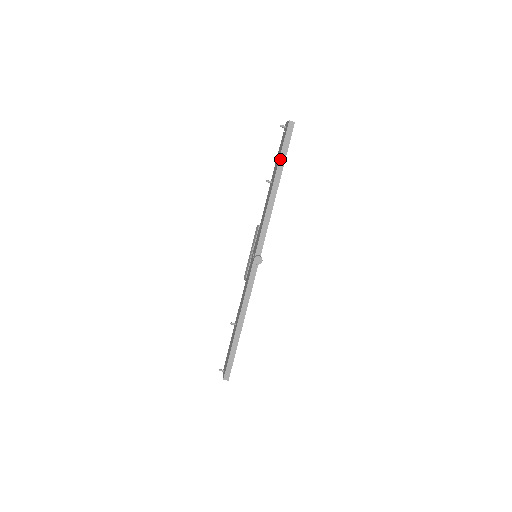
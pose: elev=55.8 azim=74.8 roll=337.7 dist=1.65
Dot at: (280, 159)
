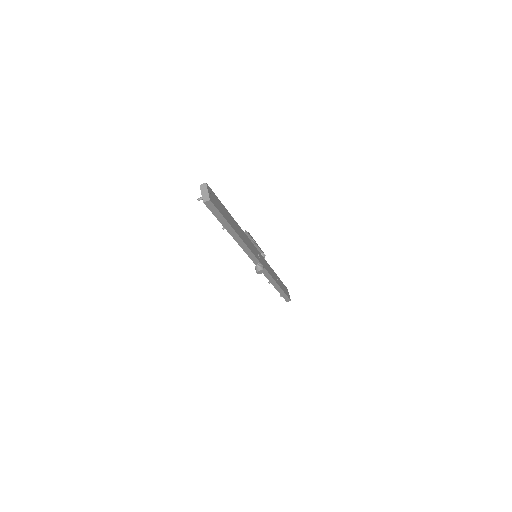
Dot at: (221, 223)
